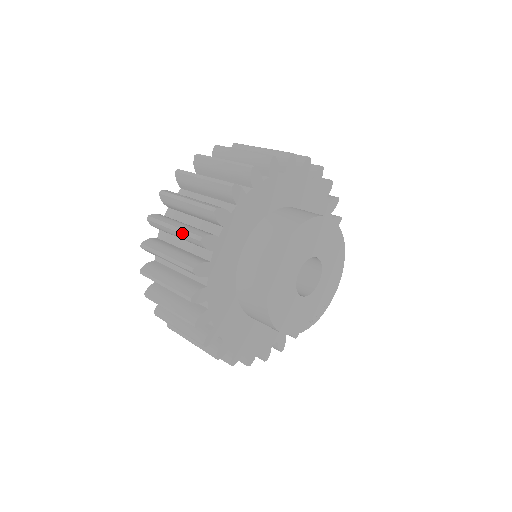
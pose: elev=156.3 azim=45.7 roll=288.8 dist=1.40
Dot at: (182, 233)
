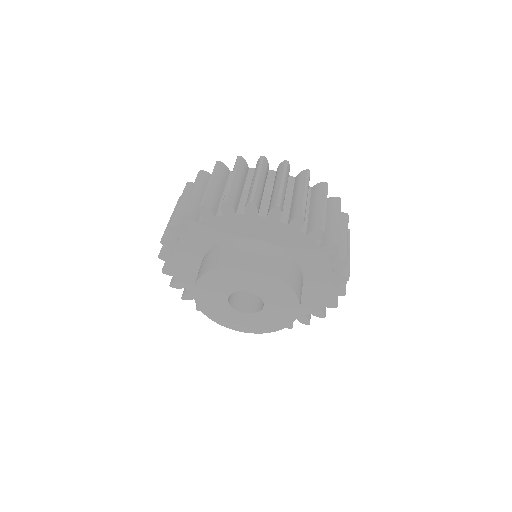
Dot at: (187, 200)
